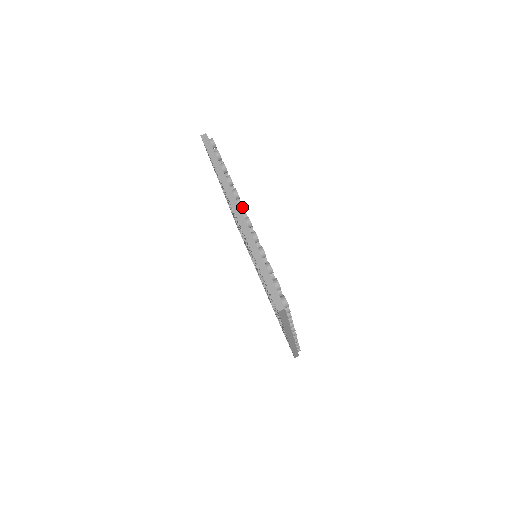
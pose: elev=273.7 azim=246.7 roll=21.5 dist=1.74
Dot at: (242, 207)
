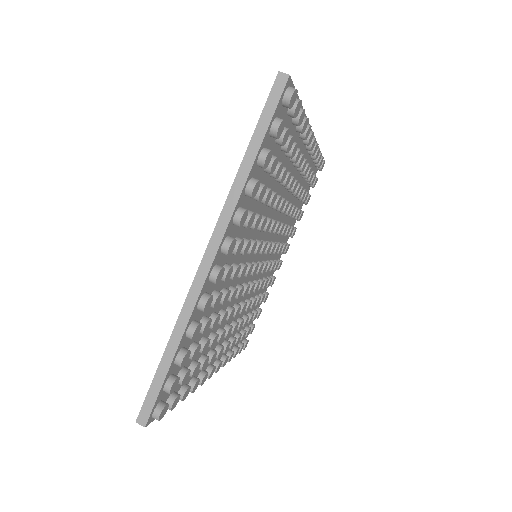
Dot at: (314, 137)
